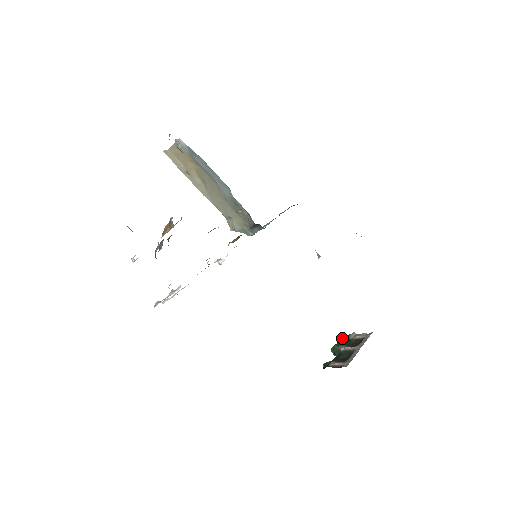
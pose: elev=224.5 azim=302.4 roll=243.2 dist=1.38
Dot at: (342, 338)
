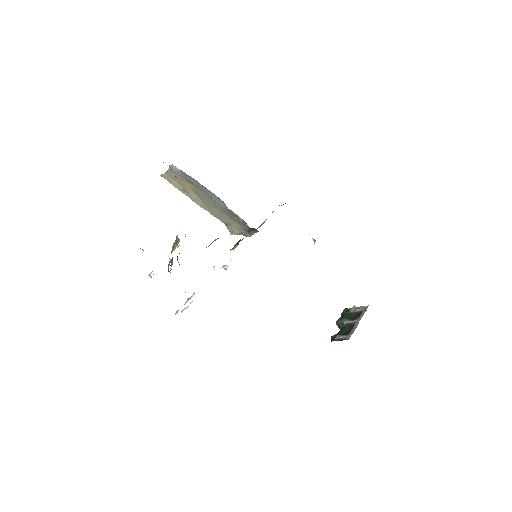
Dot at: (344, 312)
